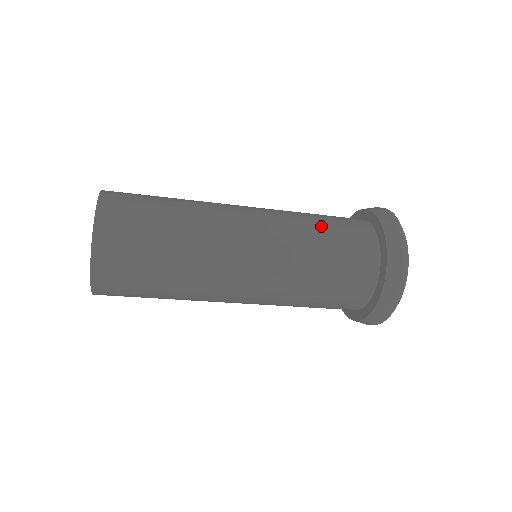
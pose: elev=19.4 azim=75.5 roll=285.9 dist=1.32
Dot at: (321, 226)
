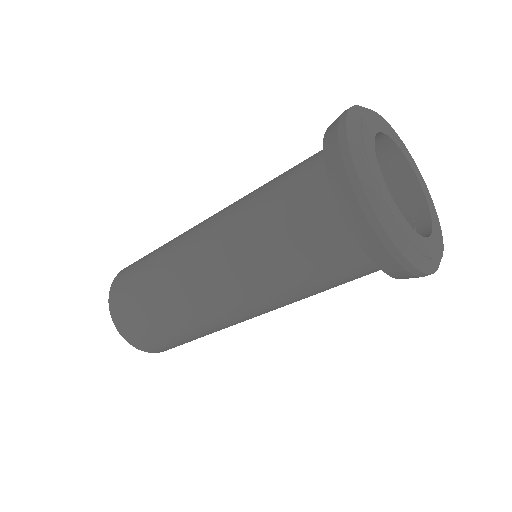
Dot at: occluded
